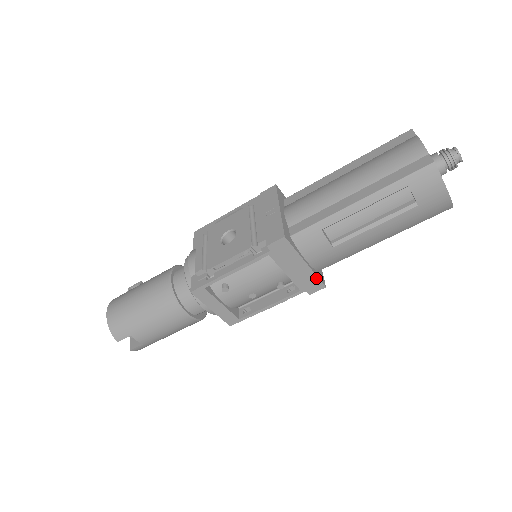
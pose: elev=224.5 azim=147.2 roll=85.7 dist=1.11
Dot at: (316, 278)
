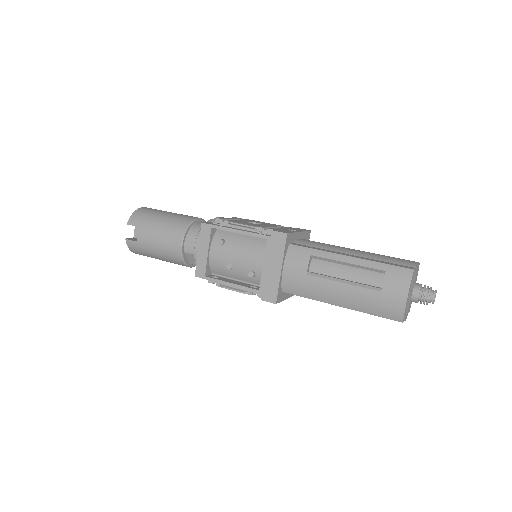
Dot at: (277, 289)
